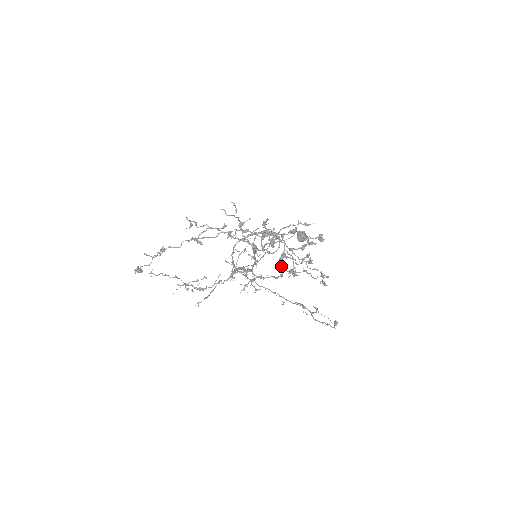
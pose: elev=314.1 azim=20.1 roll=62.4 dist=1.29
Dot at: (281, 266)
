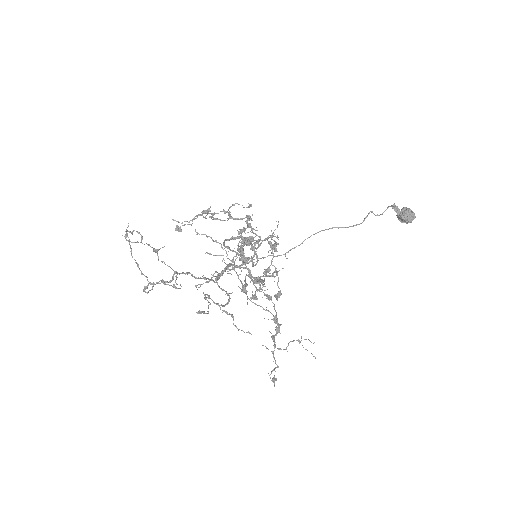
Dot at: (211, 299)
